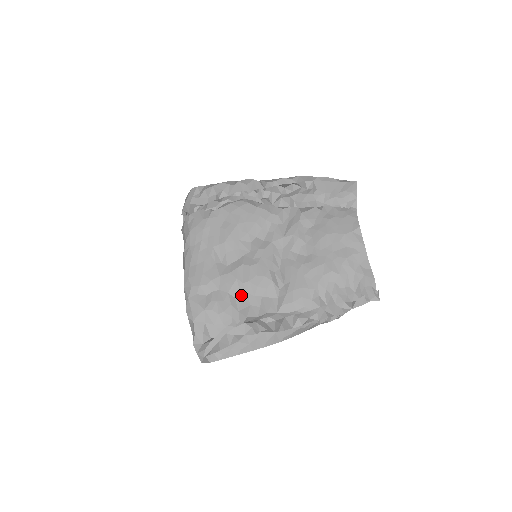
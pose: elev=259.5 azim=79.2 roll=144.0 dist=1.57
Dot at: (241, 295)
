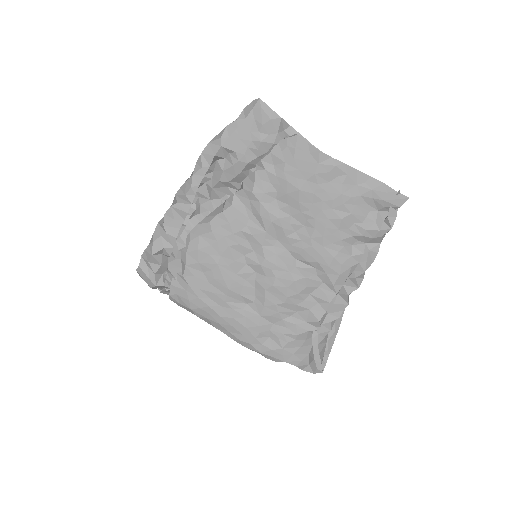
Dot at: (293, 310)
